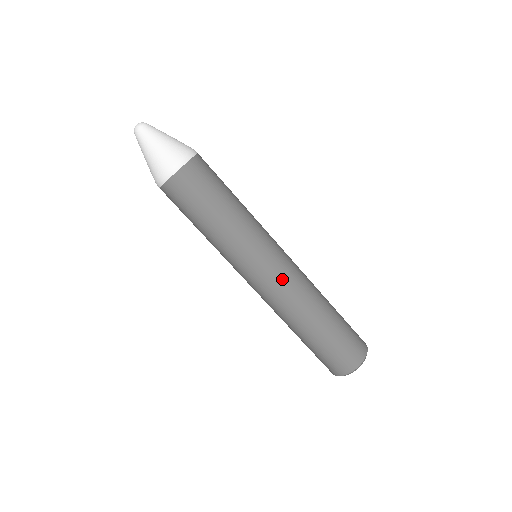
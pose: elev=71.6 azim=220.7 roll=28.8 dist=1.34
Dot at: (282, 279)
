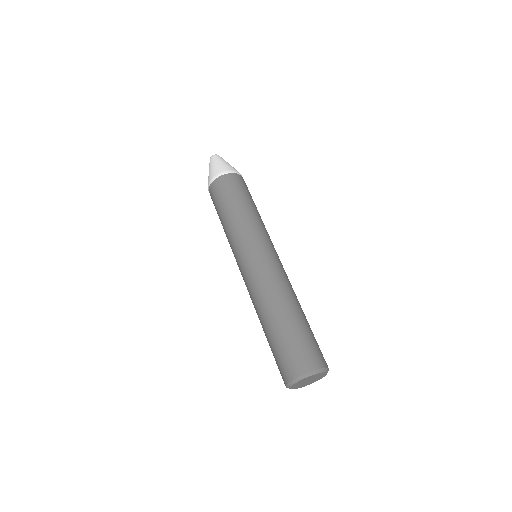
Dot at: (262, 267)
